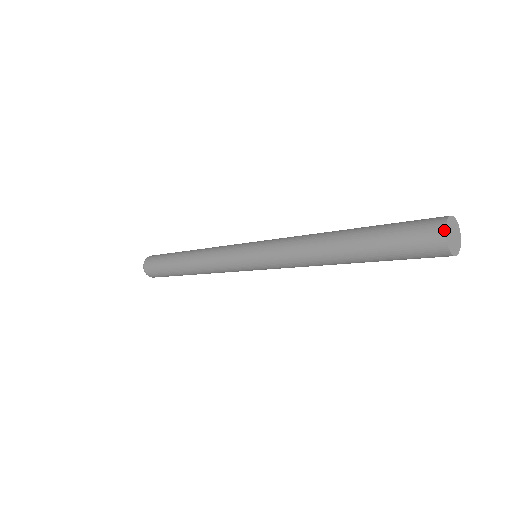
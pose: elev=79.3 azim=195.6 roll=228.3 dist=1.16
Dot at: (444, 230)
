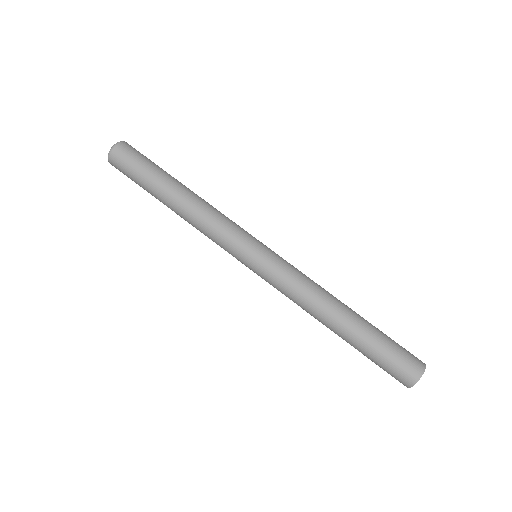
Dot at: (414, 384)
